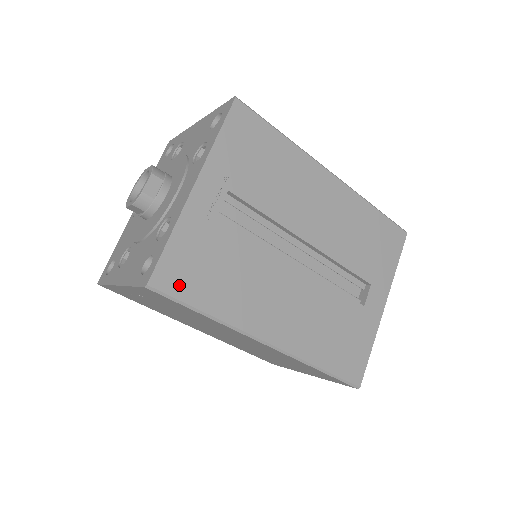
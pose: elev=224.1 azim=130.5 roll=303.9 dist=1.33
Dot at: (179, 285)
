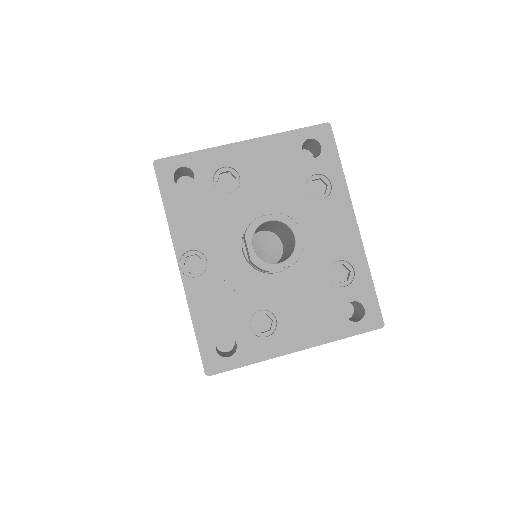
Dot at: occluded
